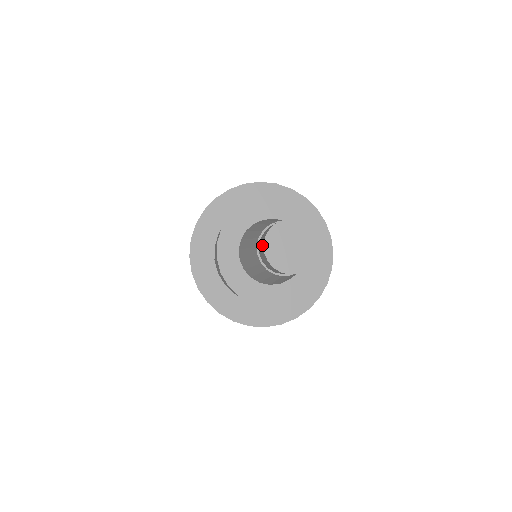
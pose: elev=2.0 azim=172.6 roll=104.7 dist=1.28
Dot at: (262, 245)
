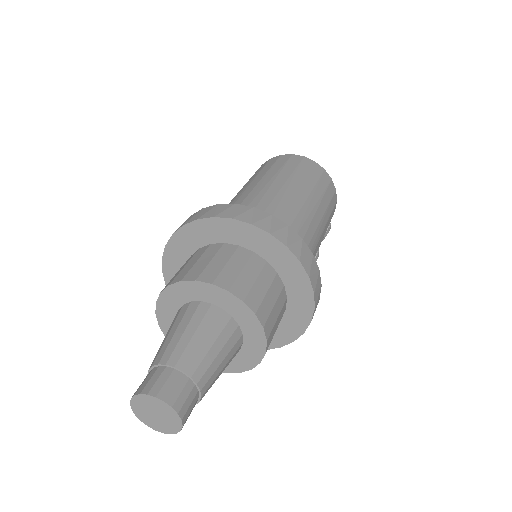
Dot at: (138, 389)
